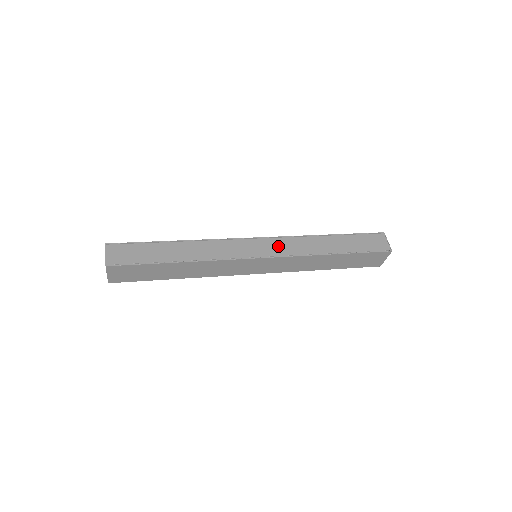
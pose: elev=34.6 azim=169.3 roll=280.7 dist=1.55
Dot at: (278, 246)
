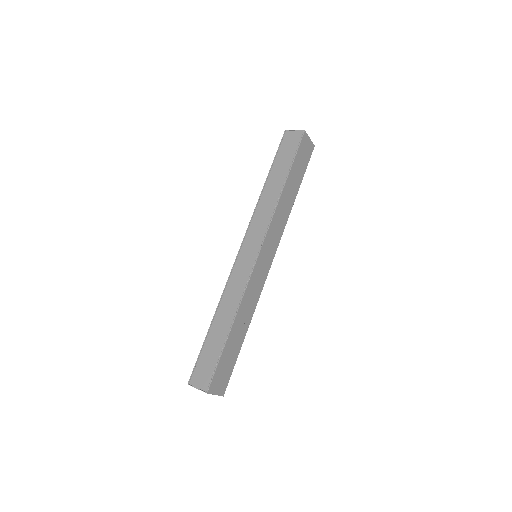
Dot at: (255, 233)
